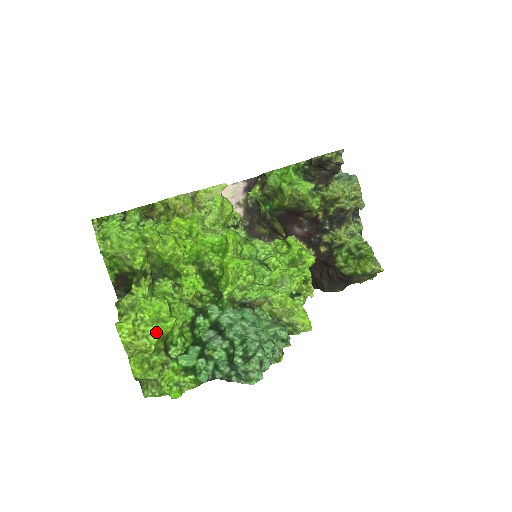
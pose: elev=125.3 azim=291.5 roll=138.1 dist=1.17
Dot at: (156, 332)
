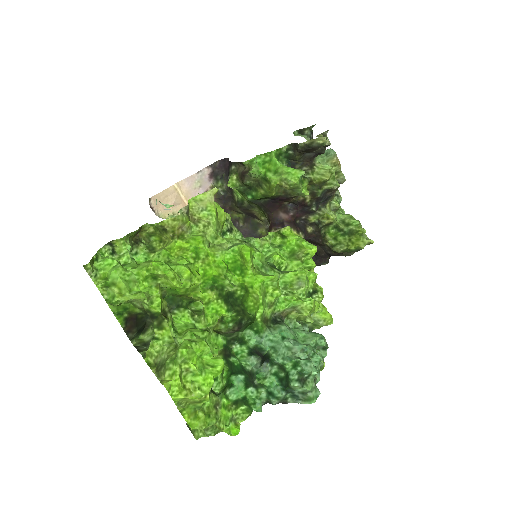
Dot at: (207, 380)
